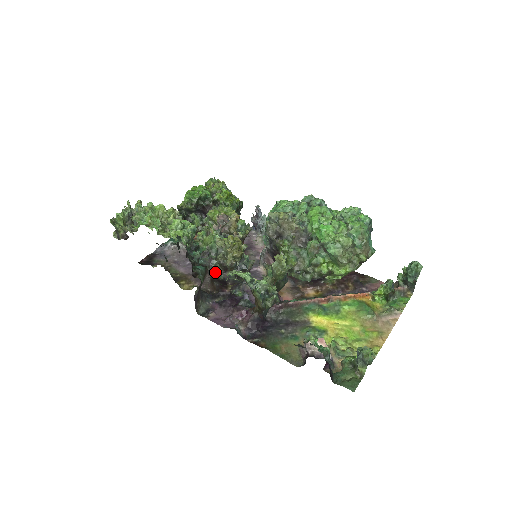
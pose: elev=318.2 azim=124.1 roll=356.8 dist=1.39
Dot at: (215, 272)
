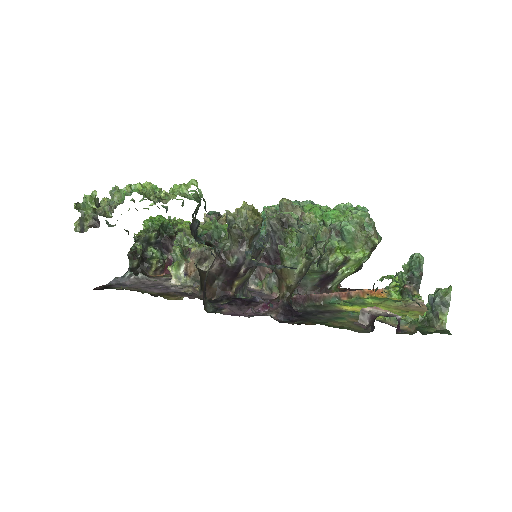
Dot at: (223, 256)
